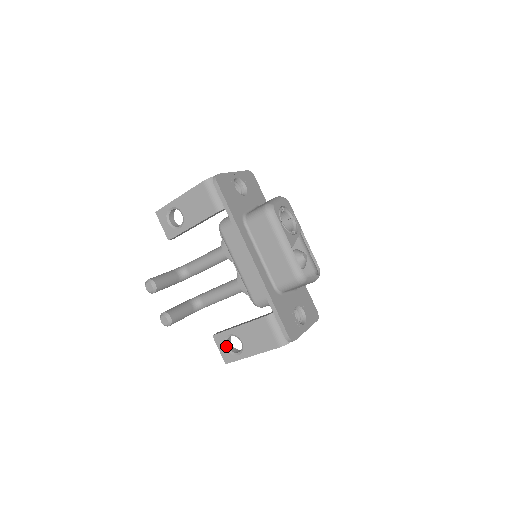
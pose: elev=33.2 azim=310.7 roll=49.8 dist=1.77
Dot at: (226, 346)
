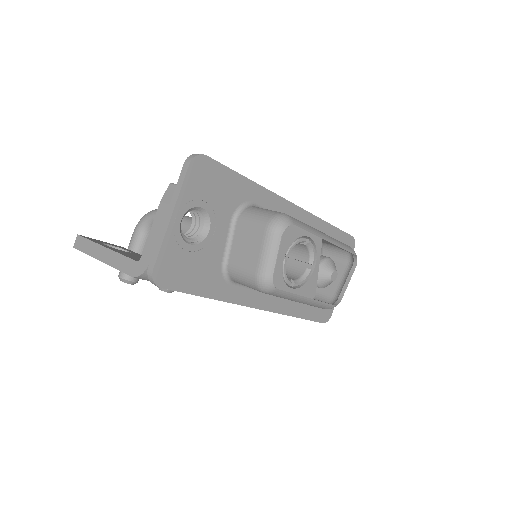
Dot at: occluded
